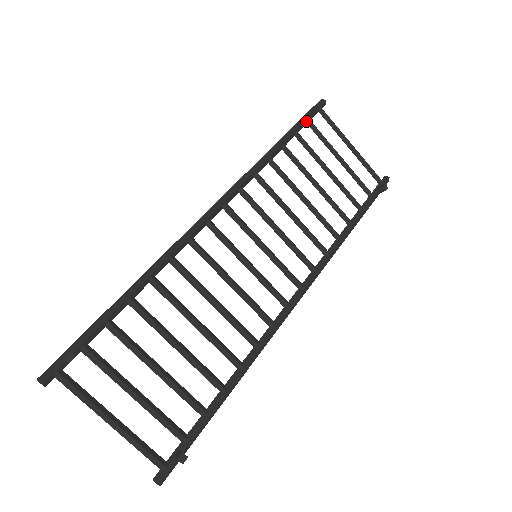
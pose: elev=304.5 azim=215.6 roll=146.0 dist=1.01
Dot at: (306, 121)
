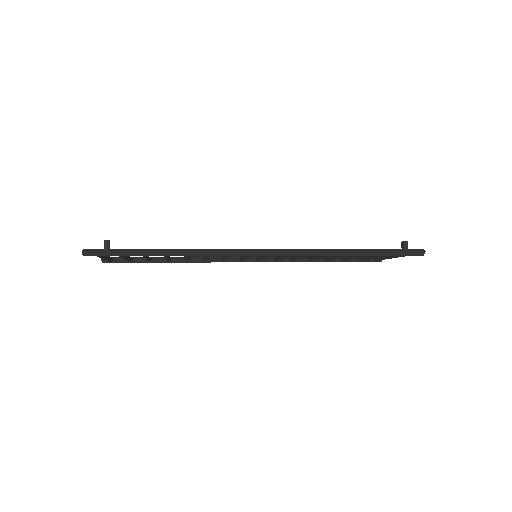
Dot at: occluded
